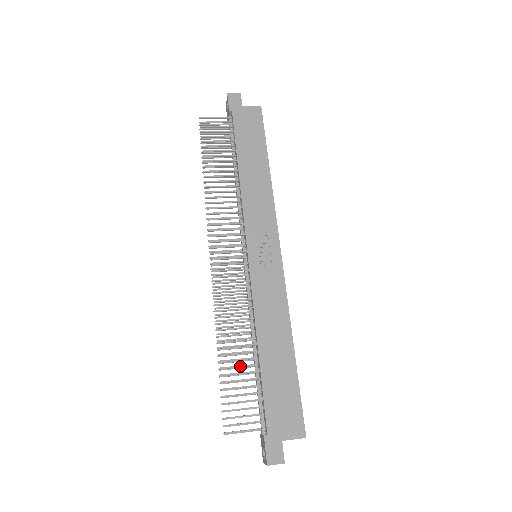
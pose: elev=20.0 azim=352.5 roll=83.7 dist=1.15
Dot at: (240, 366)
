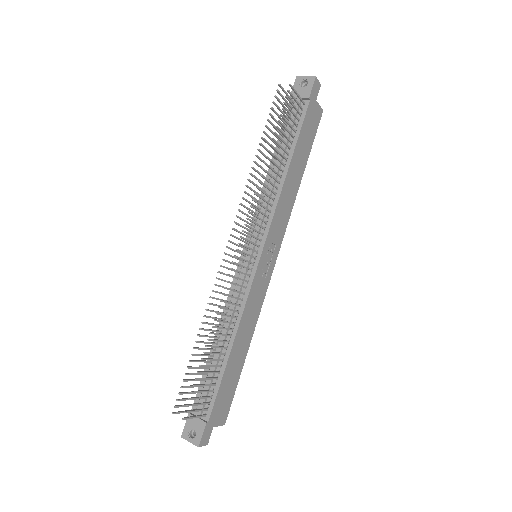
Dot at: (214, 360)
